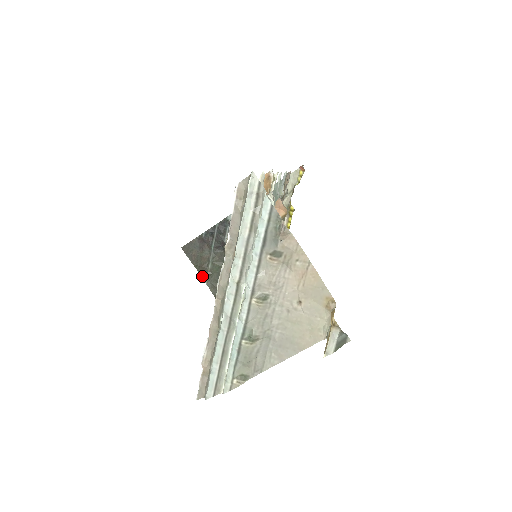
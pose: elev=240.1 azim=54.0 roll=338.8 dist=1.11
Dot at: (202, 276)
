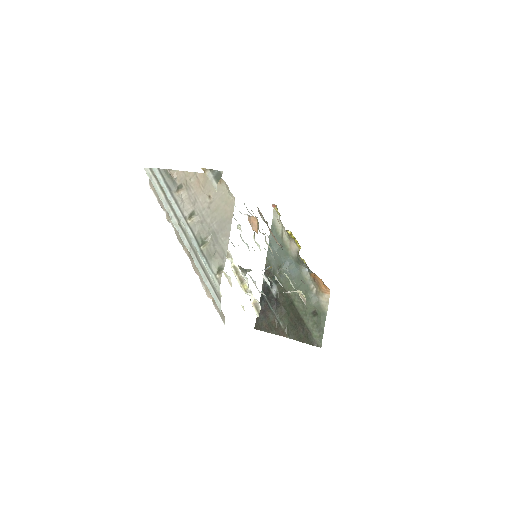
Dot at: occluded
